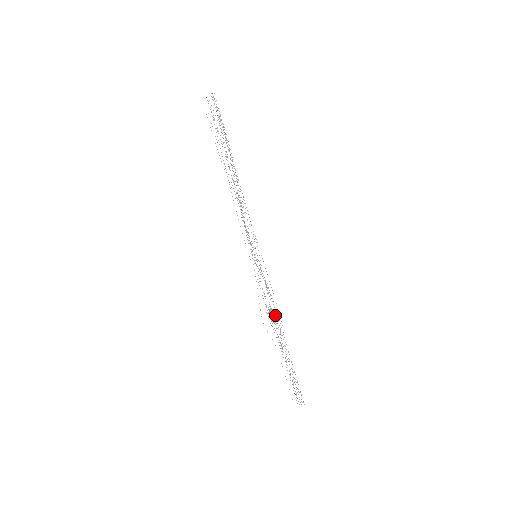
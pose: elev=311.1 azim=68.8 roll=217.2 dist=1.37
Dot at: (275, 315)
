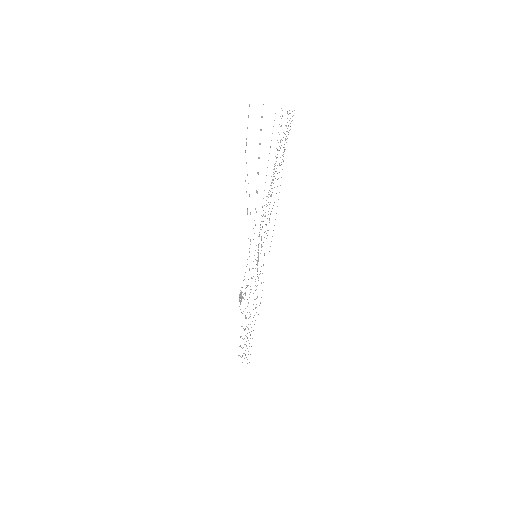
Dot at: occluded
